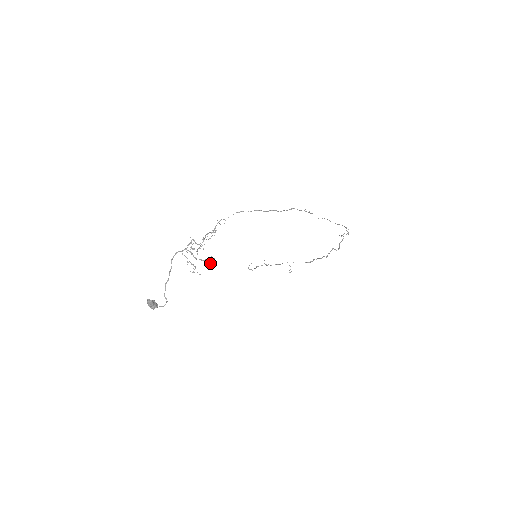
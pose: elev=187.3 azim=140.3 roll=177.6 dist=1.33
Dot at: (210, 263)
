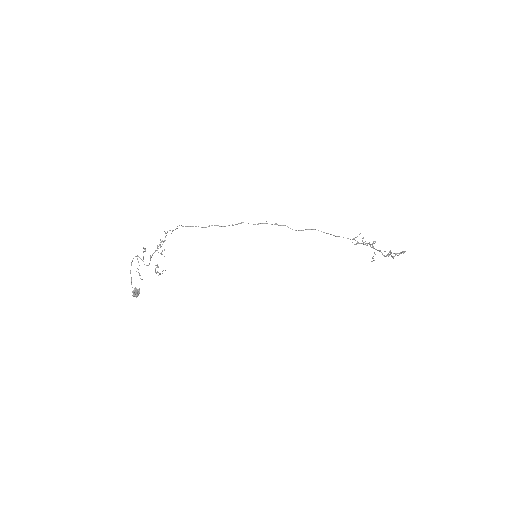
Dot at: (155, 272)
